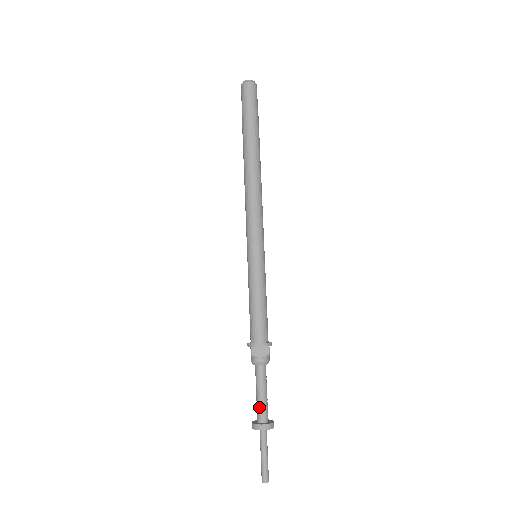
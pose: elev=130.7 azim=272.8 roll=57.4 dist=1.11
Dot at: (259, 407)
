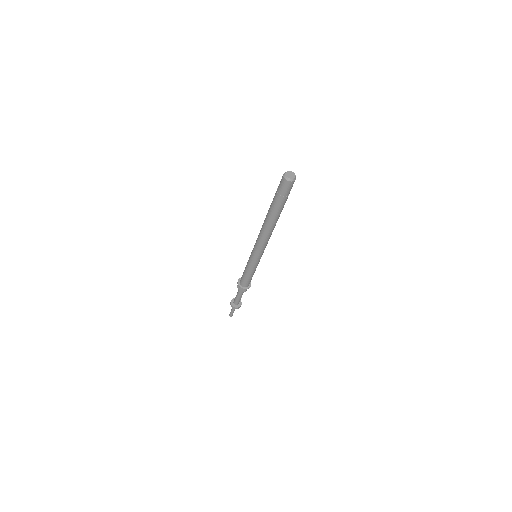
Dot at: (235, 300)
